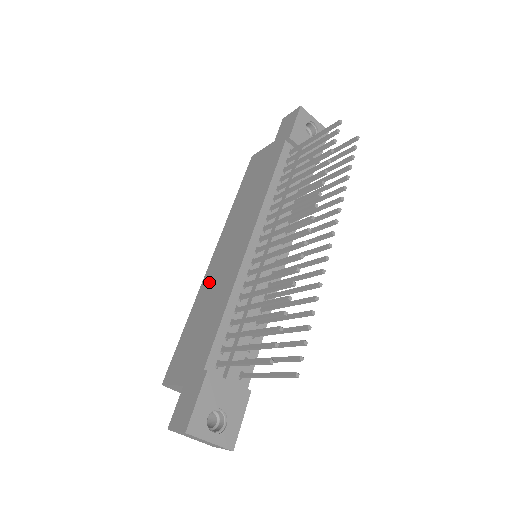
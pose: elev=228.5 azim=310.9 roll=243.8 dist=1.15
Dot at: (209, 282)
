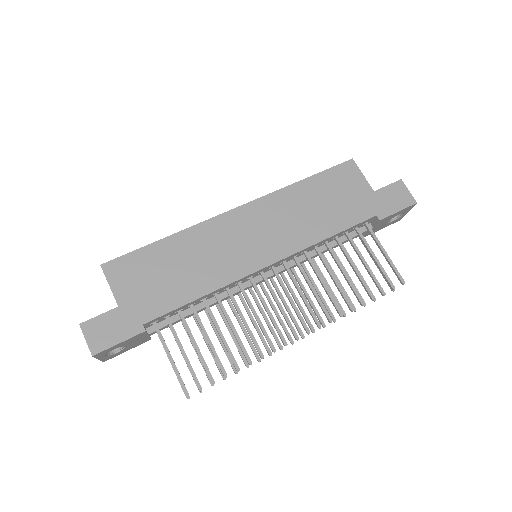
Dot at: (211, 236)
